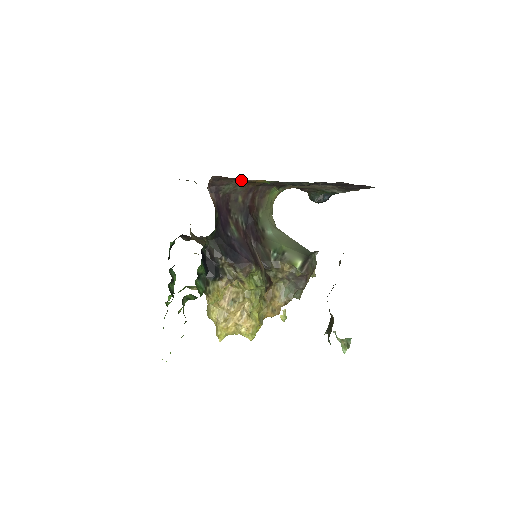
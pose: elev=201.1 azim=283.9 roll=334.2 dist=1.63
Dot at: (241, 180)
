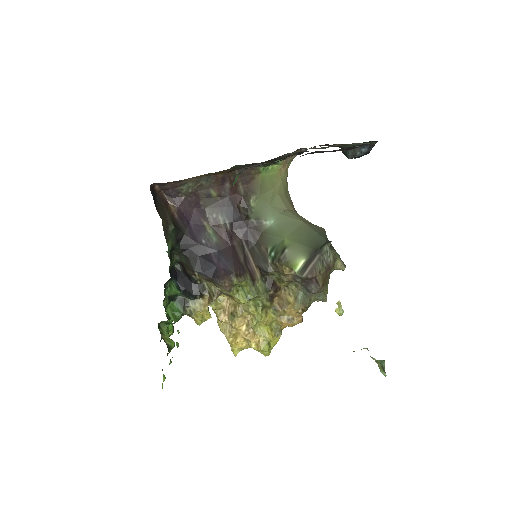
Dot at: (184, 180)
